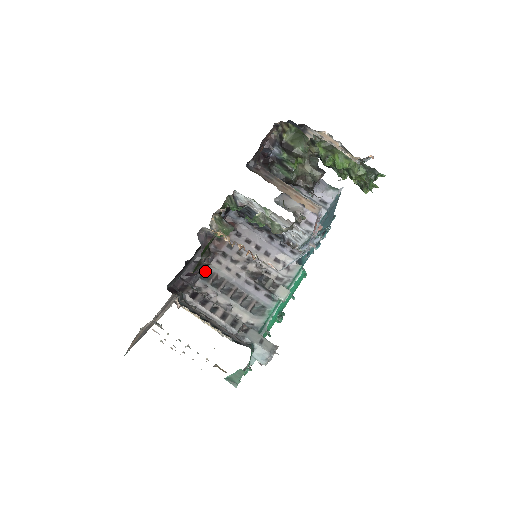
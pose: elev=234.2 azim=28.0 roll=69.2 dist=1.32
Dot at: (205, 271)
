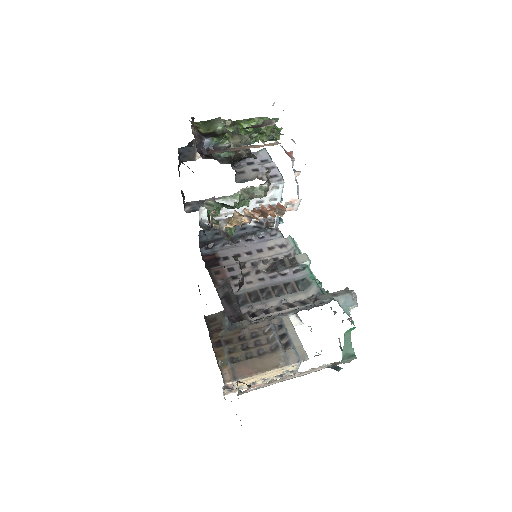
Dot at: (236, 299)
